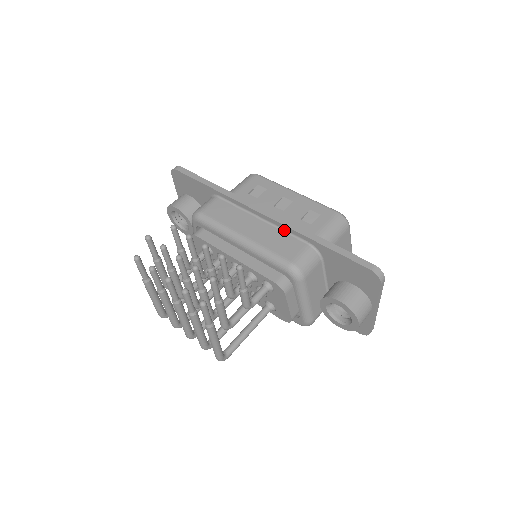
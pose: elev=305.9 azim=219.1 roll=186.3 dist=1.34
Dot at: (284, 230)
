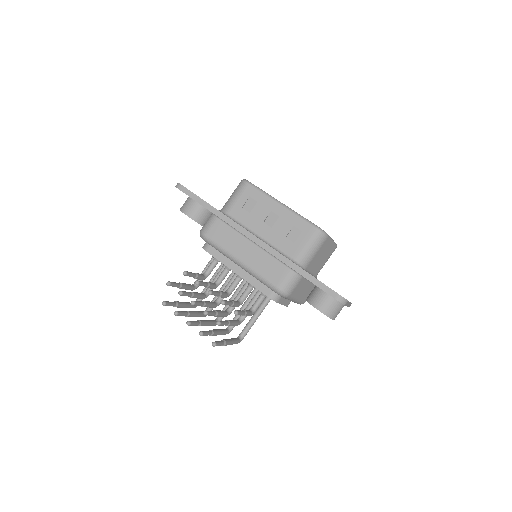
Dot at: (271, 255)
